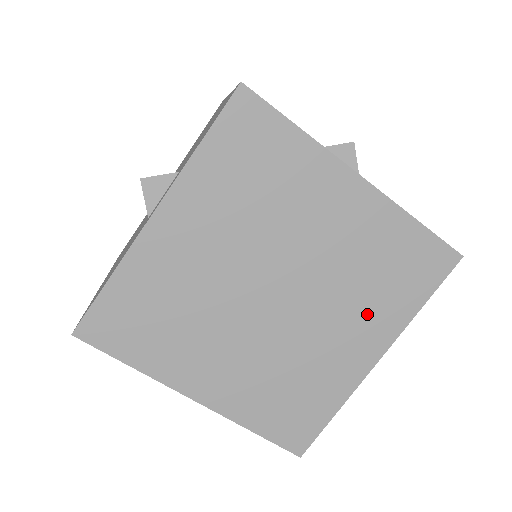
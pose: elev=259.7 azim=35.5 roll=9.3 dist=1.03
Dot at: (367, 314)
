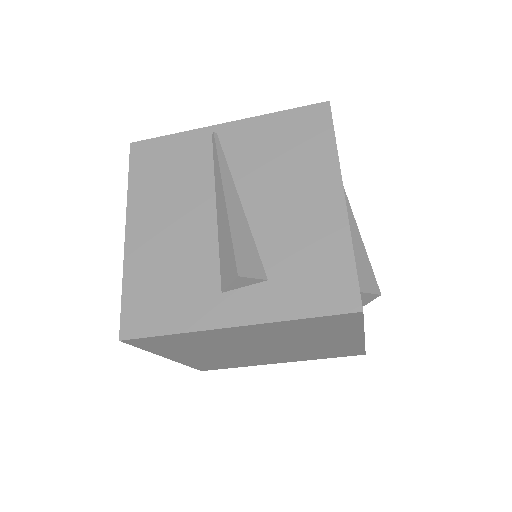
Dot at: (297, 357)
